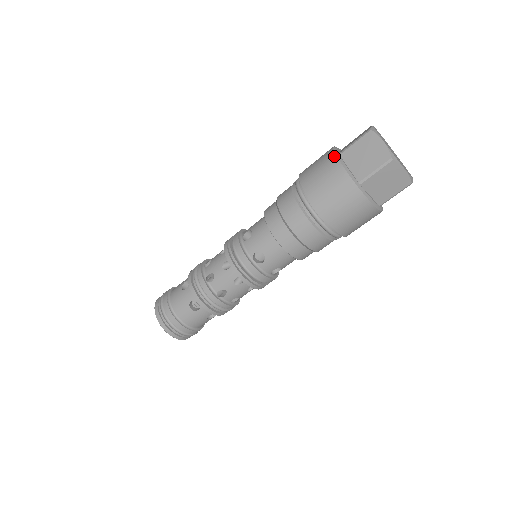
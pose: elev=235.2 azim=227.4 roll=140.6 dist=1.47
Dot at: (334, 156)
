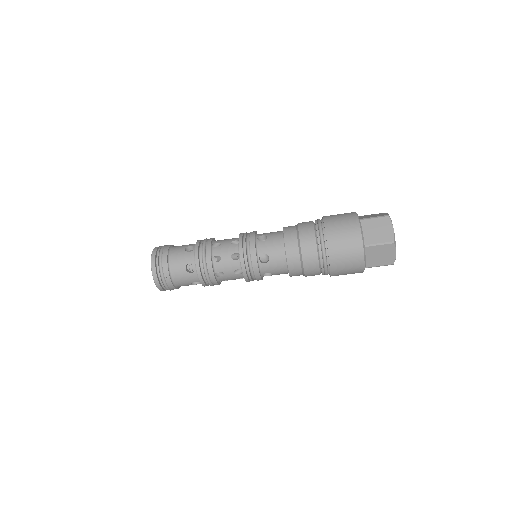
Dot at: (362, 250)
